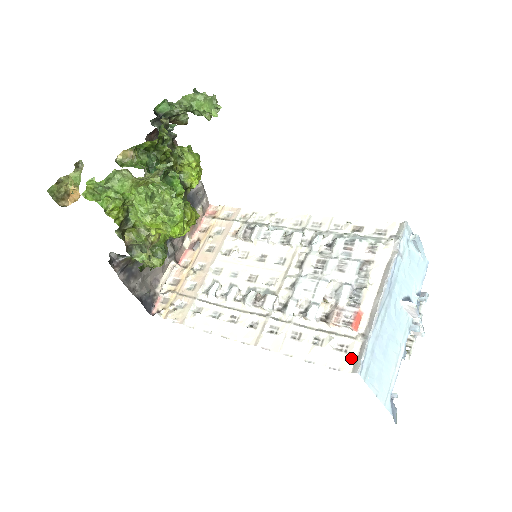
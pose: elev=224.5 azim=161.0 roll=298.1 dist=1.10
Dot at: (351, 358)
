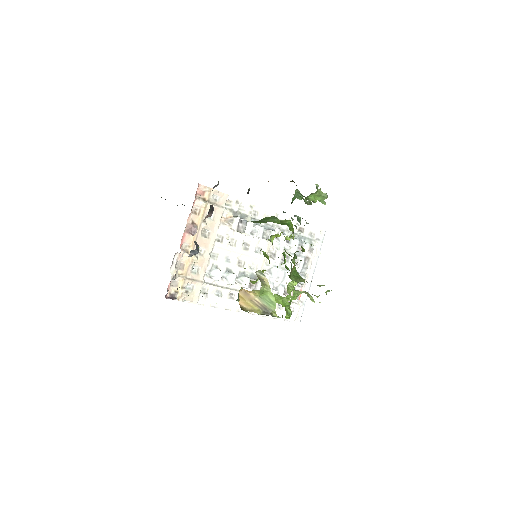
Dot at: (296, 315)
